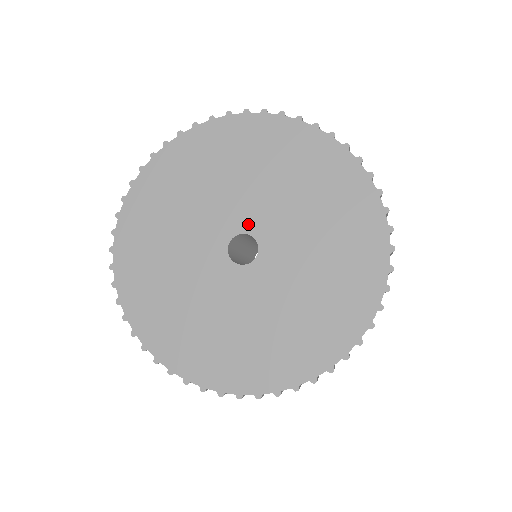
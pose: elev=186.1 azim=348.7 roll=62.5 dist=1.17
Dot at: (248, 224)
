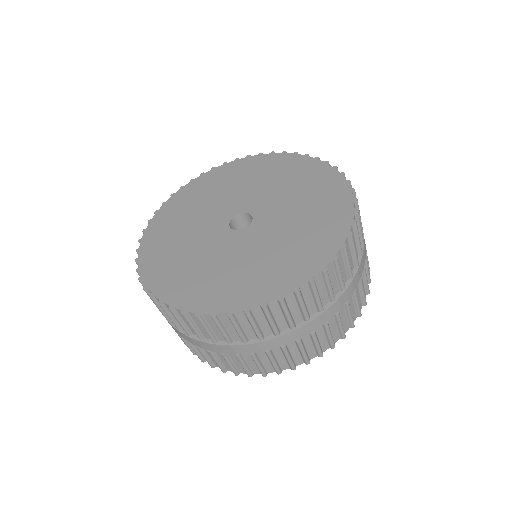
Dot at: (234, 211)
